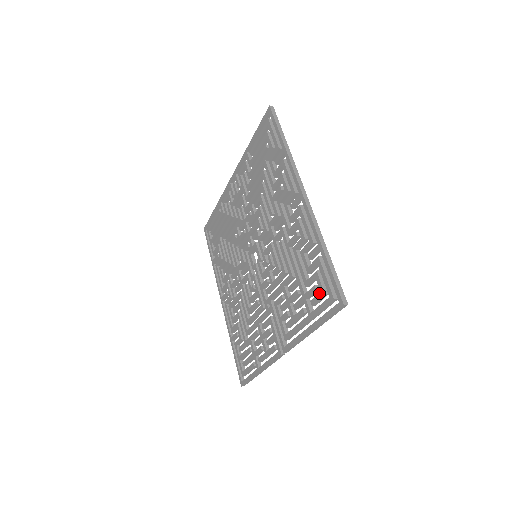
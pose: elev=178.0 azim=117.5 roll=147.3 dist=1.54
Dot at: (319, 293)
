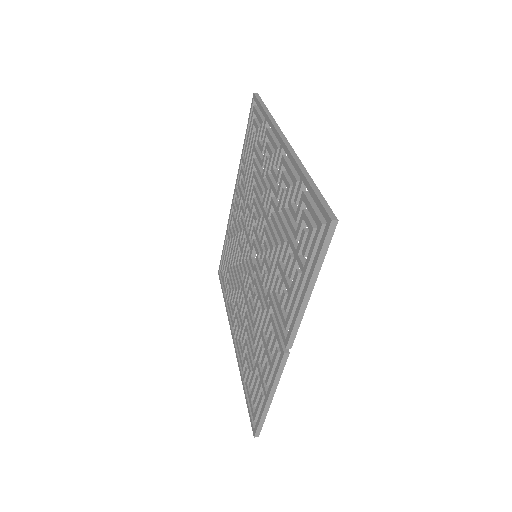
Dot at: (308, 233)
